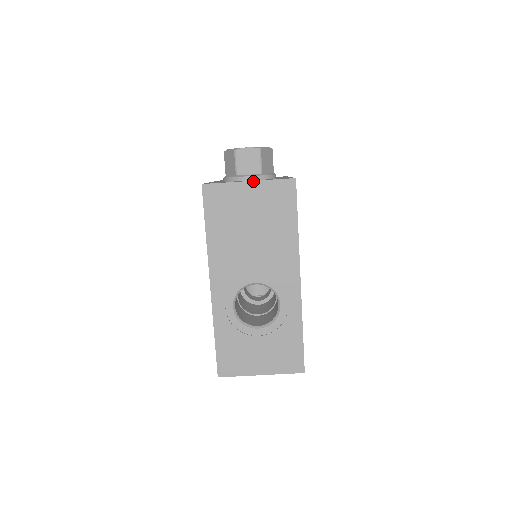
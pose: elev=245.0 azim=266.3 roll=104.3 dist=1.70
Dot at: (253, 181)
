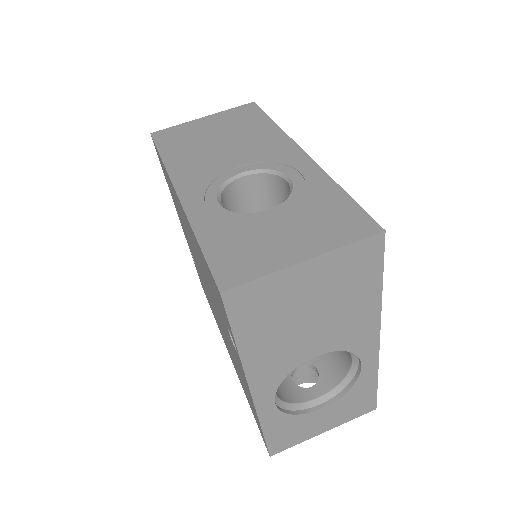
Dot at: (208, 116)
